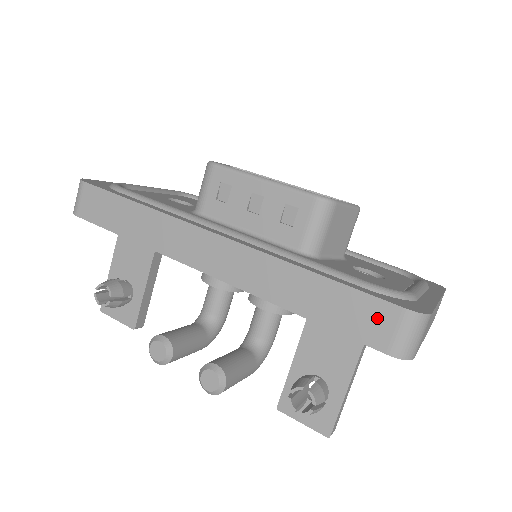
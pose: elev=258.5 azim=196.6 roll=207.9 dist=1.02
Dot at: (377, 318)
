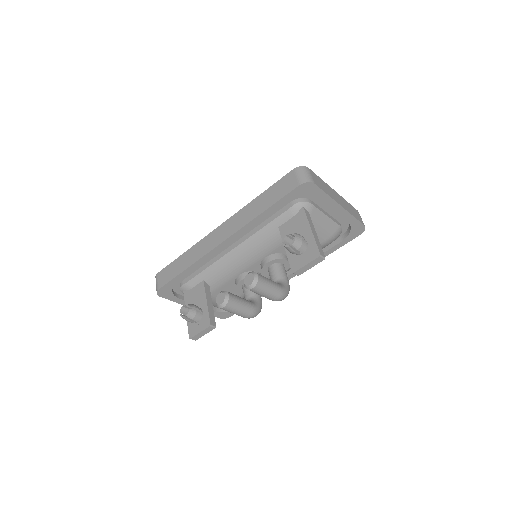
Dot at: (288, 181)
